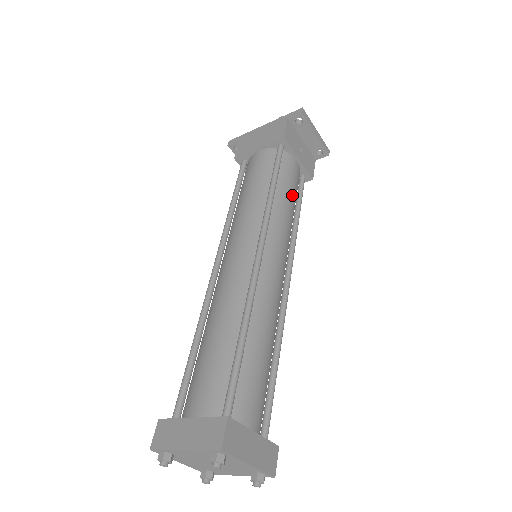
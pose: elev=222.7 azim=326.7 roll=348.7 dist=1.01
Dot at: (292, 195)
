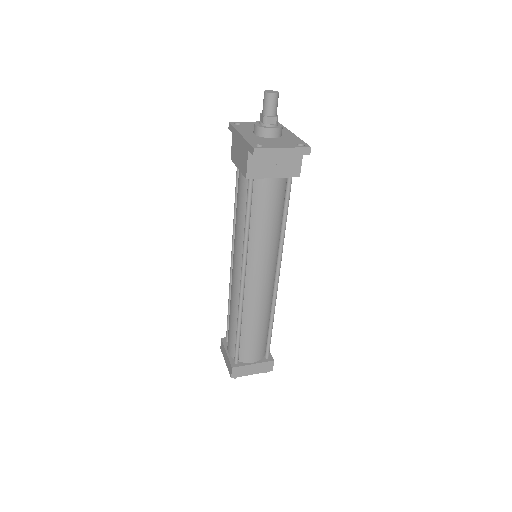
Dot at: (270, 217)
